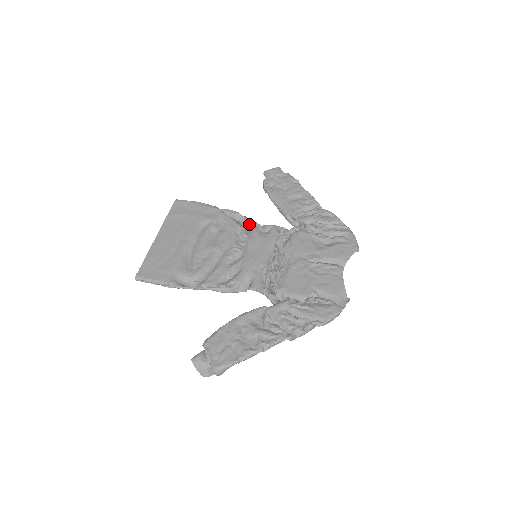
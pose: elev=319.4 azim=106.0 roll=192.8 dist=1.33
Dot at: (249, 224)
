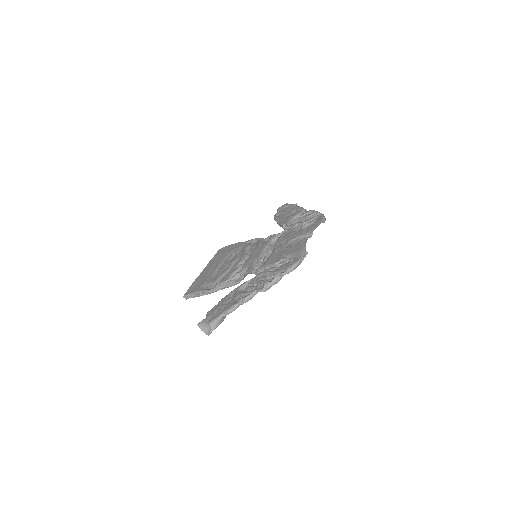
Dot at: (258, 241)
